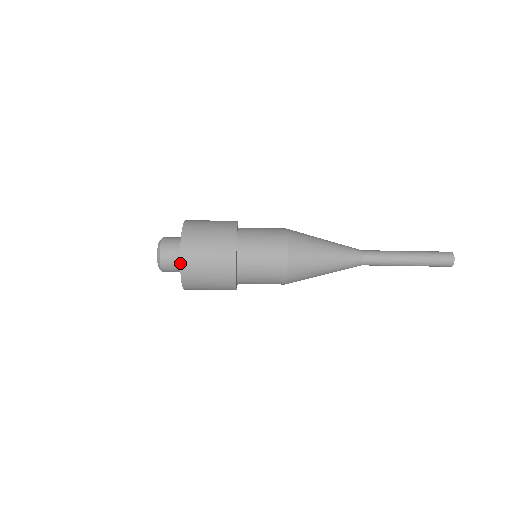
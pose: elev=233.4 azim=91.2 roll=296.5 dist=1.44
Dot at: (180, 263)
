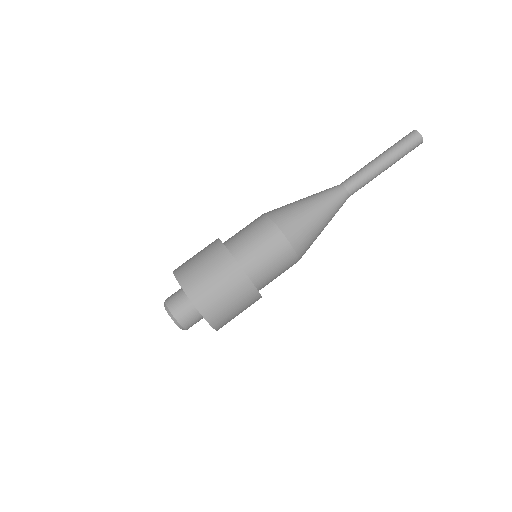
Dot at: (181, 287)
